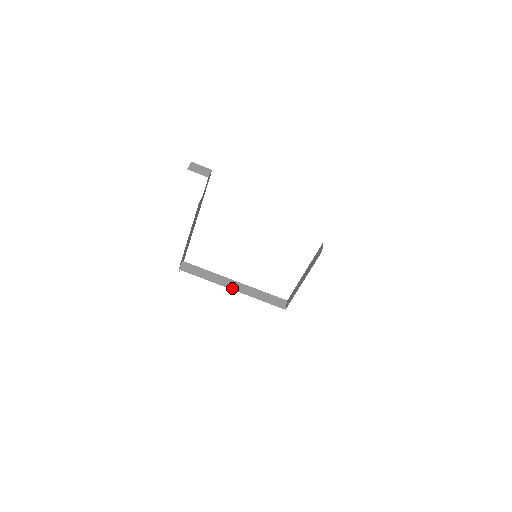
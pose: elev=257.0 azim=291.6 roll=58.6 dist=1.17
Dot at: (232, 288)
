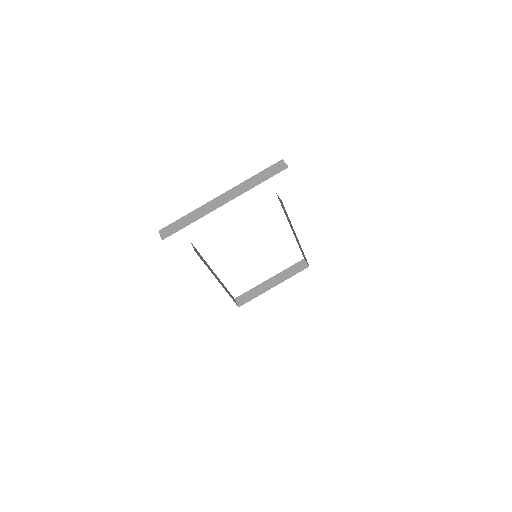
Dot at: (218, 280)
